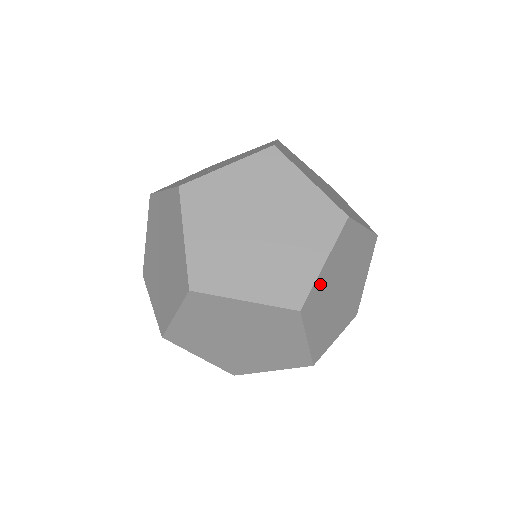
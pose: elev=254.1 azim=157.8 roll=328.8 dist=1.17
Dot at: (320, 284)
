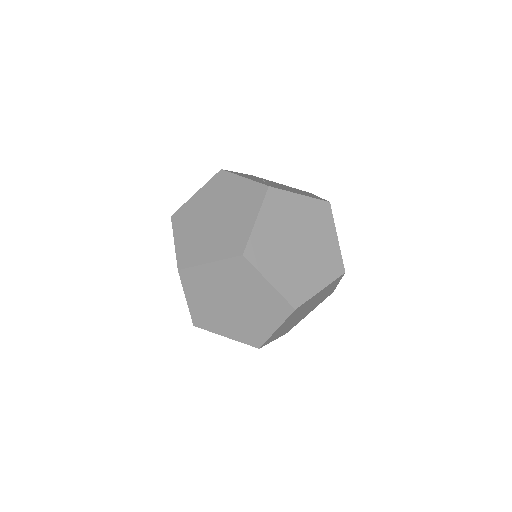
Dot at: (203, 273)
